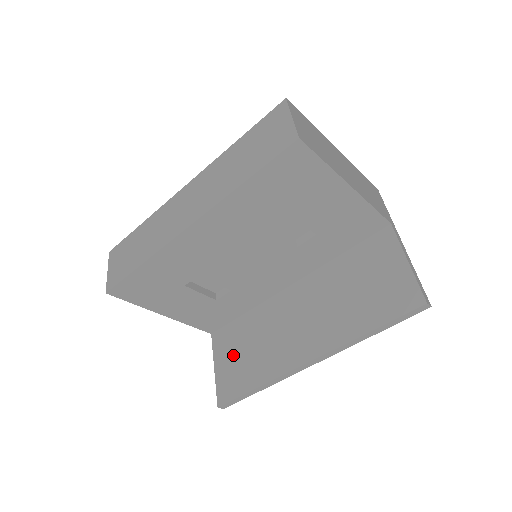
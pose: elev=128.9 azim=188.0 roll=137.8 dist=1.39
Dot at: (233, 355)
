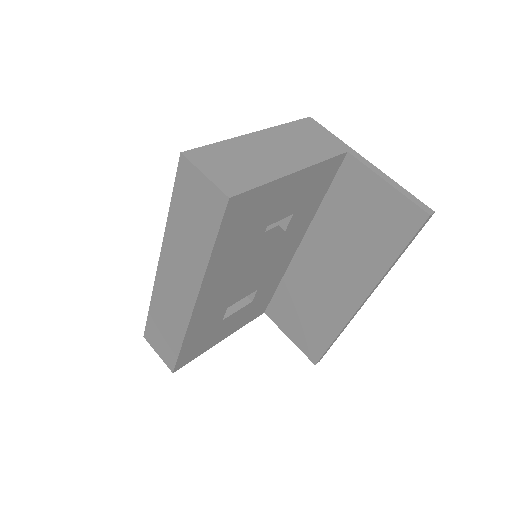
Dot at: (295, 322)
